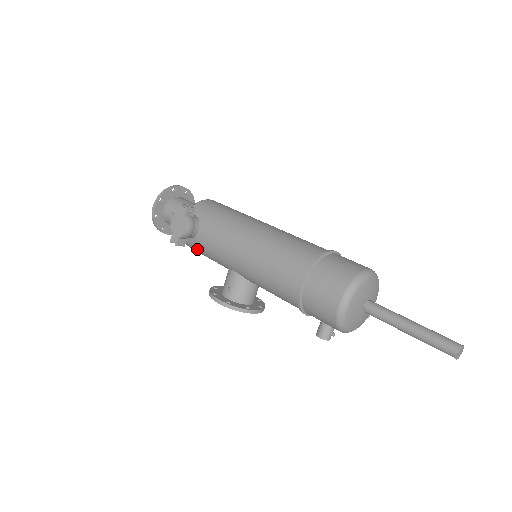
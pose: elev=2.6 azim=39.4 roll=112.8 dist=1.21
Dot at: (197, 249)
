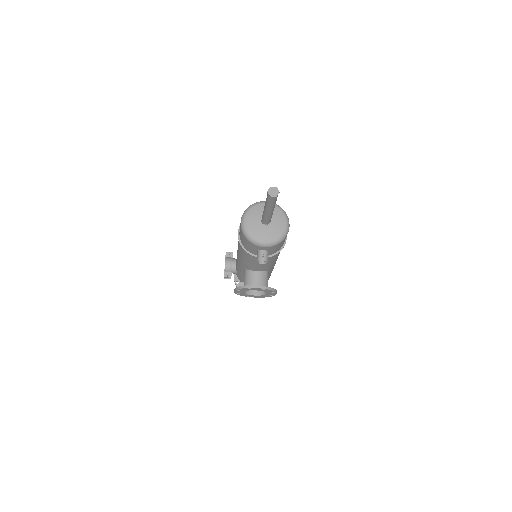
Dot at: (241, 279)
